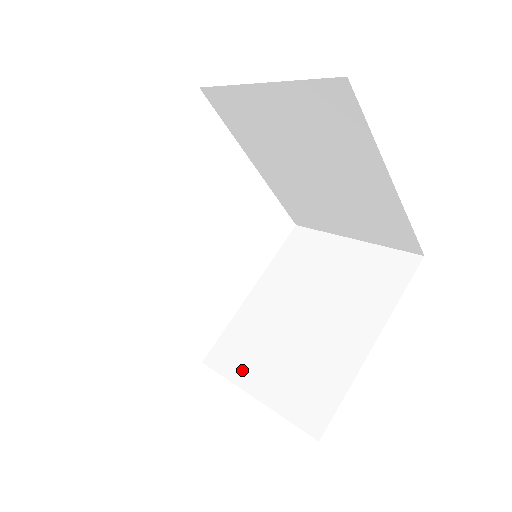
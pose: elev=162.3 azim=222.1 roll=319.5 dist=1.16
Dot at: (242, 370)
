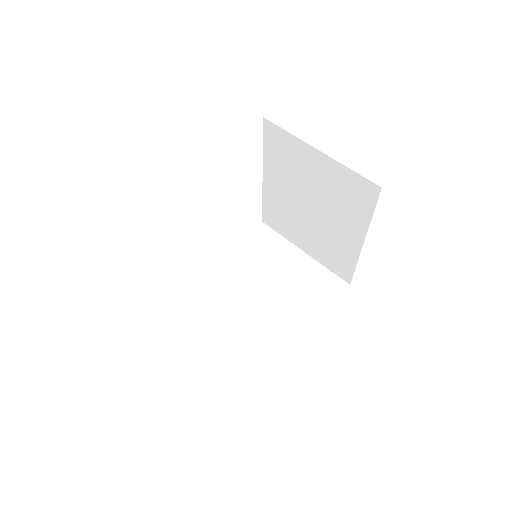
Dot at: (289, 235)
